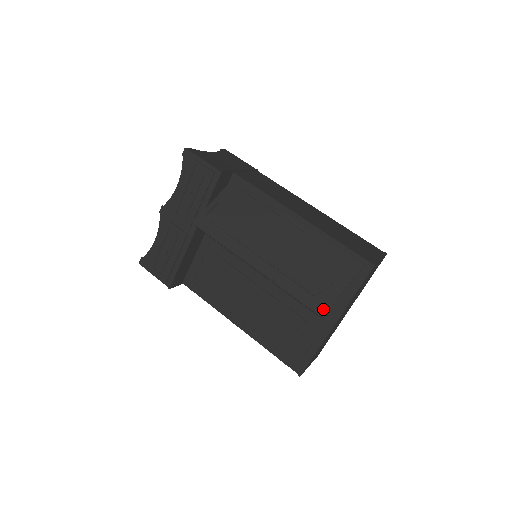
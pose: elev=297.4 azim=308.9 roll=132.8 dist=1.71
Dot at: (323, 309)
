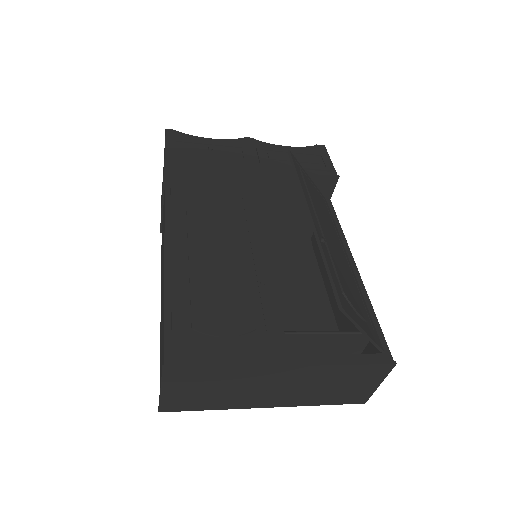
Dot at: (346, 307)
